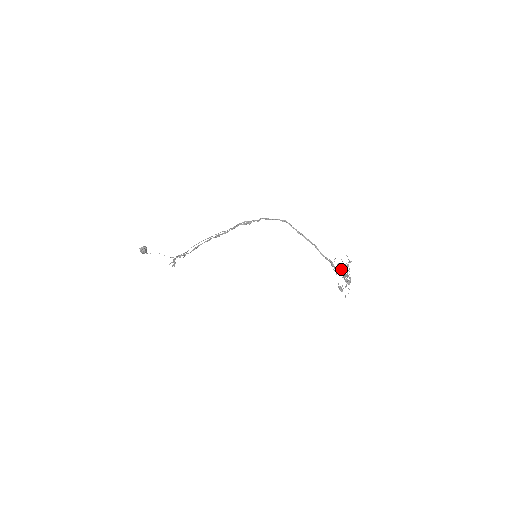
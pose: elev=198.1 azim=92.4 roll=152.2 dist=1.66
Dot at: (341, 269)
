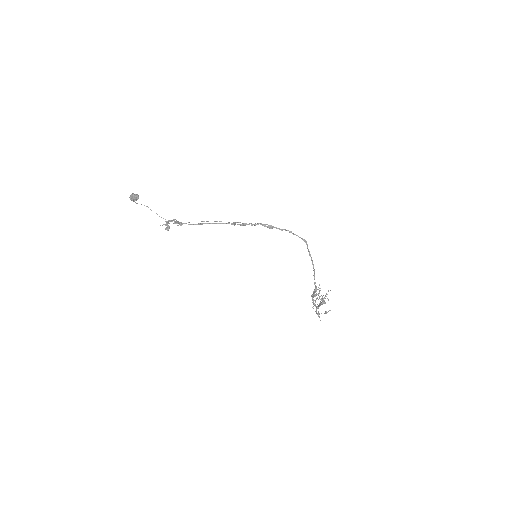
Dot at: occluded
